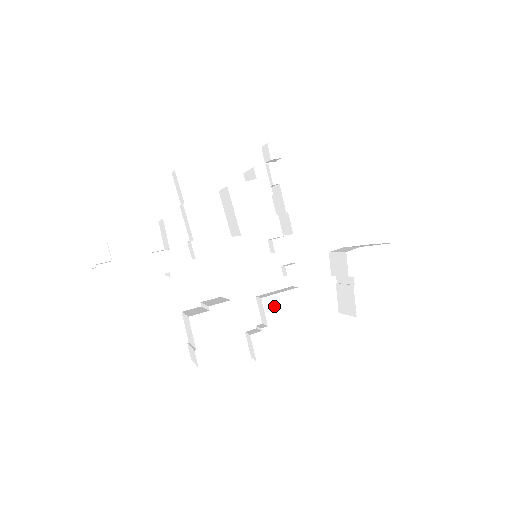
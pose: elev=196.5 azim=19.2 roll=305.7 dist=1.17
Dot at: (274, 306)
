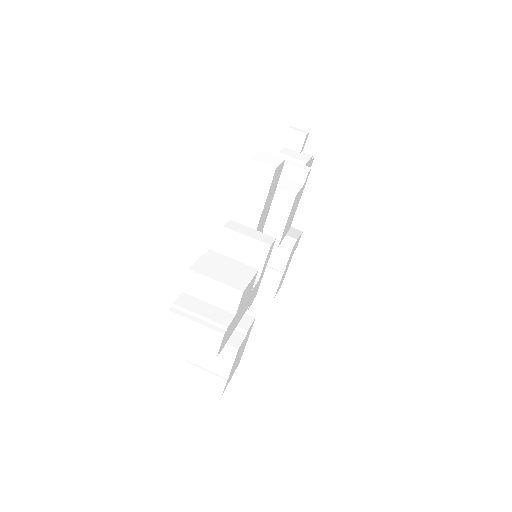
Dot at: occluded
